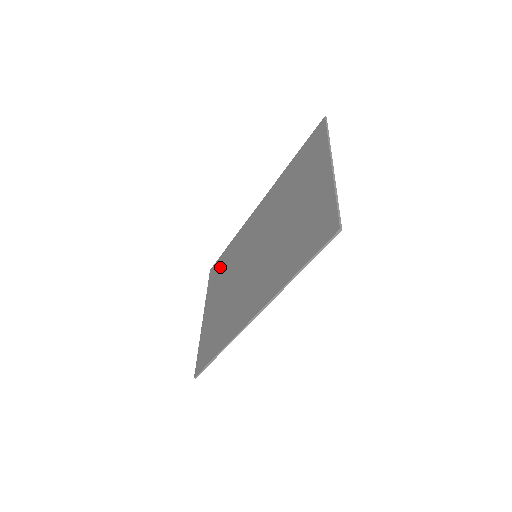
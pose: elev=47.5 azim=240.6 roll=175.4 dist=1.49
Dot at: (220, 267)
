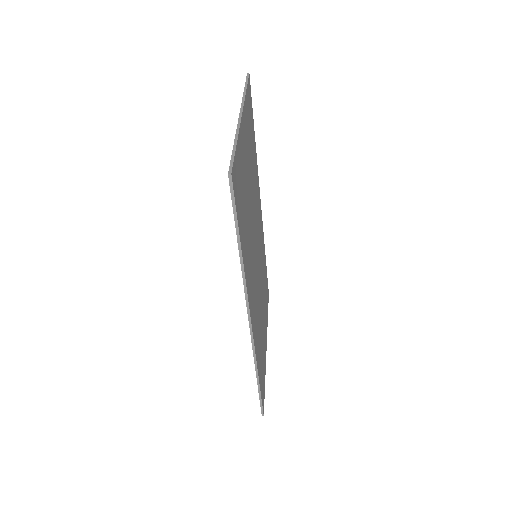
Dot at: occluded
